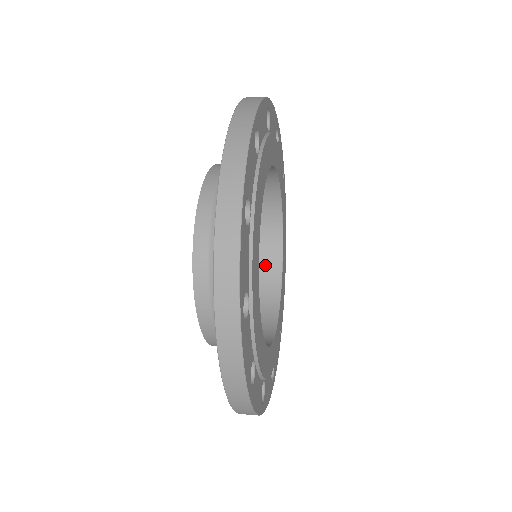
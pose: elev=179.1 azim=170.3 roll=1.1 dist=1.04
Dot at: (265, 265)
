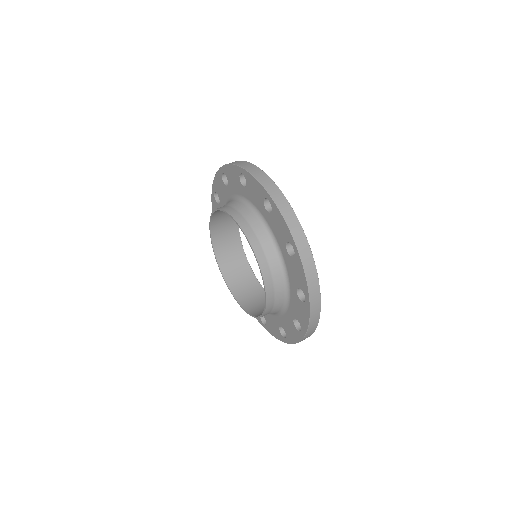
Dot at: (244, 278)
